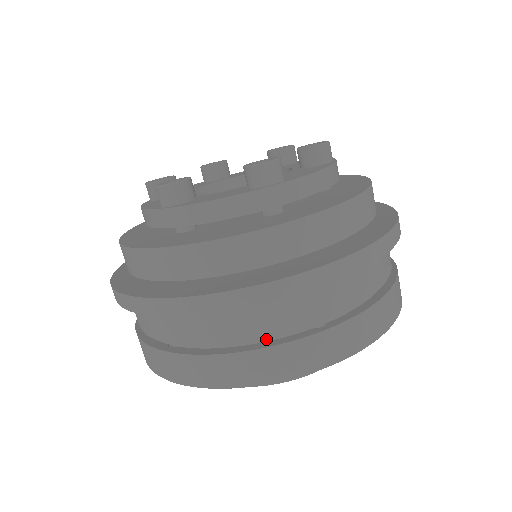
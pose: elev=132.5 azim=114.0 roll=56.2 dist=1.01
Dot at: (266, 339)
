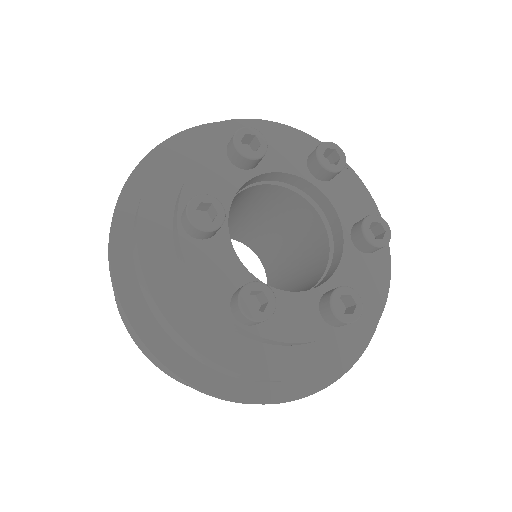
Dot at: occluded
